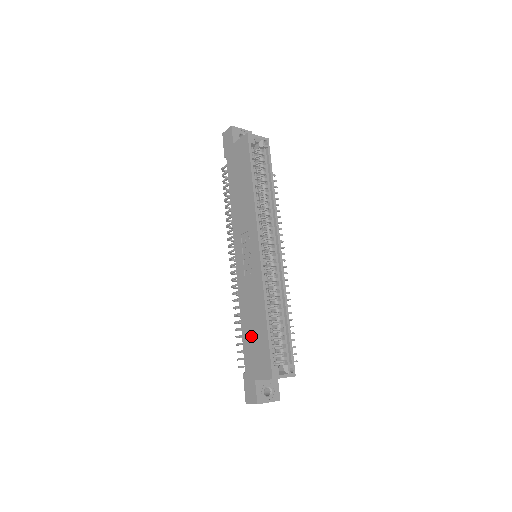
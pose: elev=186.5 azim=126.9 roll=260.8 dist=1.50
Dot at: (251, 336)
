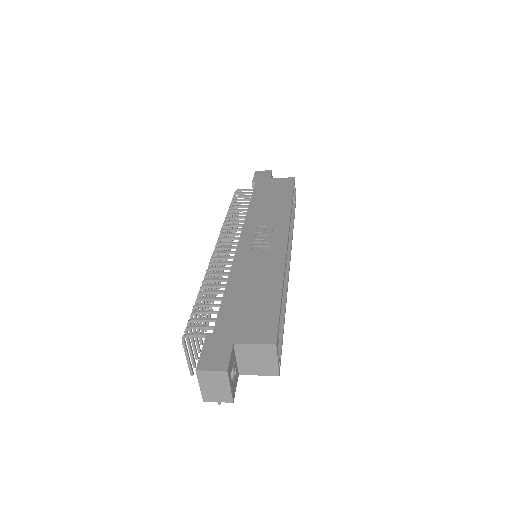
Dot at: (244, 300)
